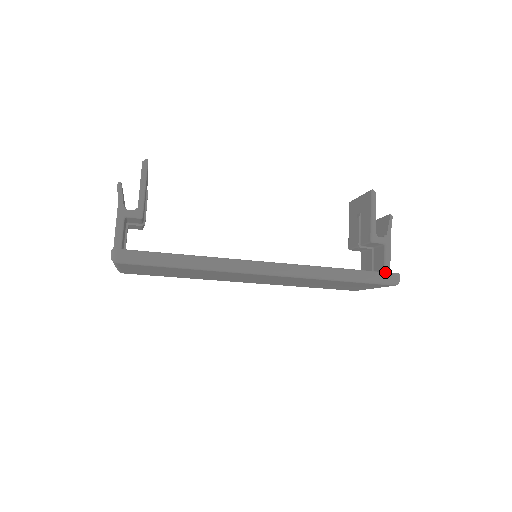
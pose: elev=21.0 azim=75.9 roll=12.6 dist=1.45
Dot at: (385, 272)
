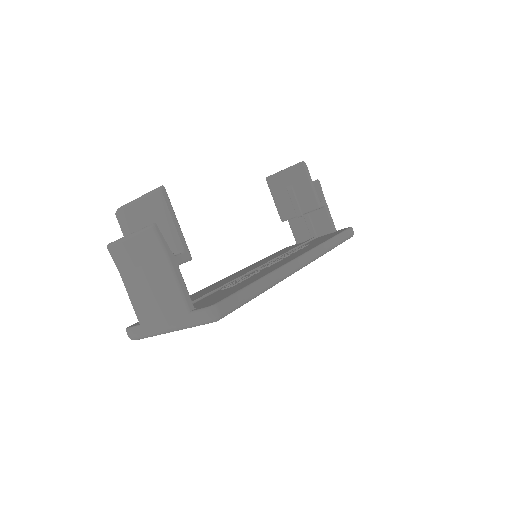
Dot at: (347, 229)
